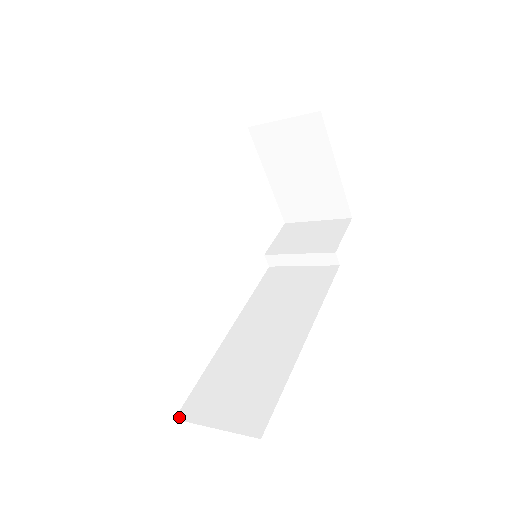
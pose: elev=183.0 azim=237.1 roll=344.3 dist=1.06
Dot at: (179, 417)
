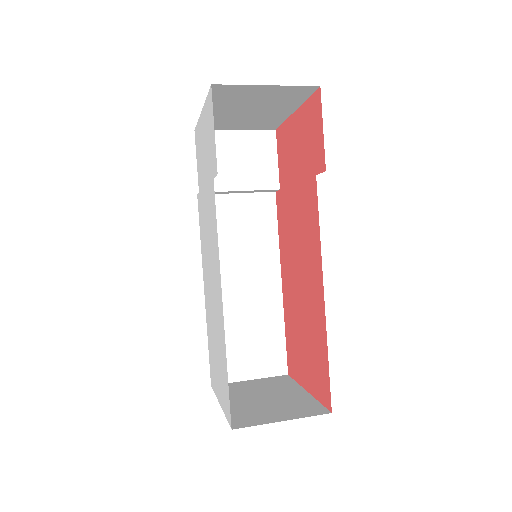
Dot at: occluded
